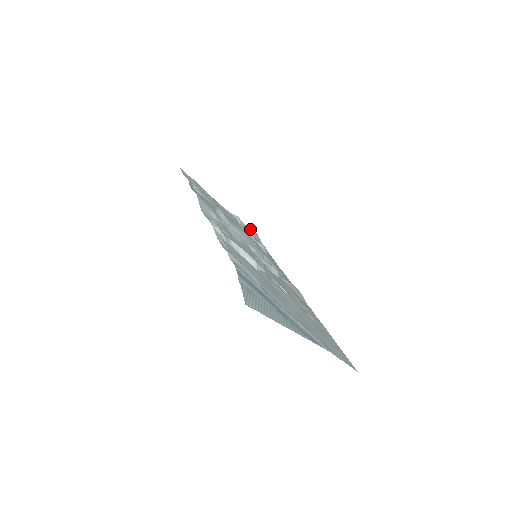
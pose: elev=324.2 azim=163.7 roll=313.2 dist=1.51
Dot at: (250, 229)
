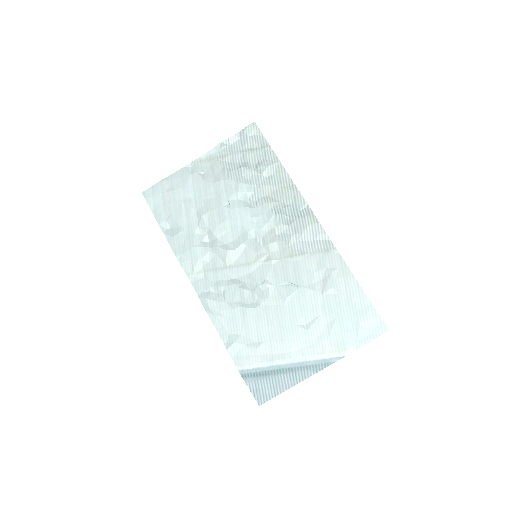
Dot at: (242, 133)
